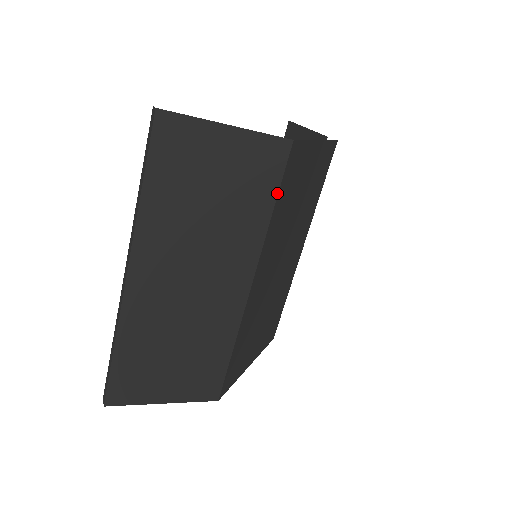
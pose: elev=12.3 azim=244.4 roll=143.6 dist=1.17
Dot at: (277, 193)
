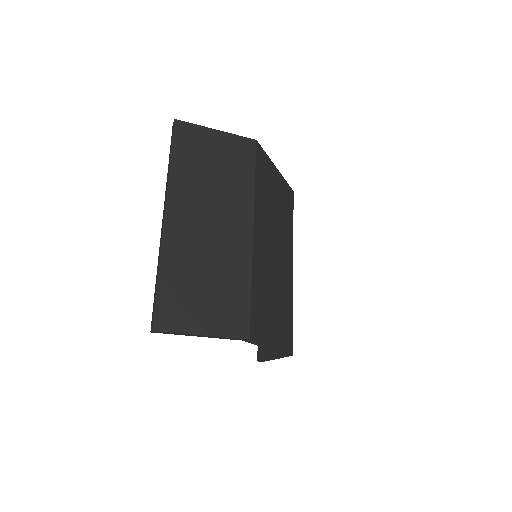
Dot at: (255, 169)
